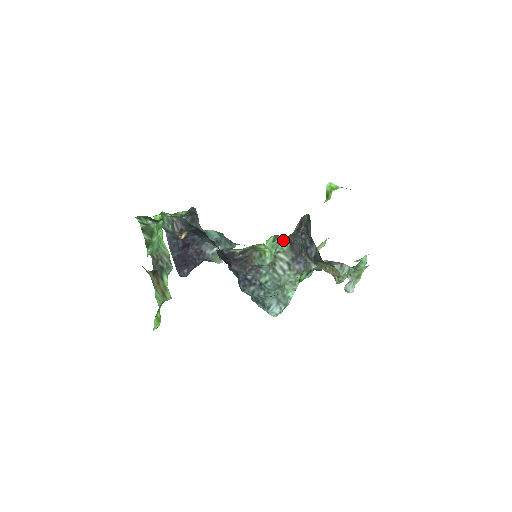
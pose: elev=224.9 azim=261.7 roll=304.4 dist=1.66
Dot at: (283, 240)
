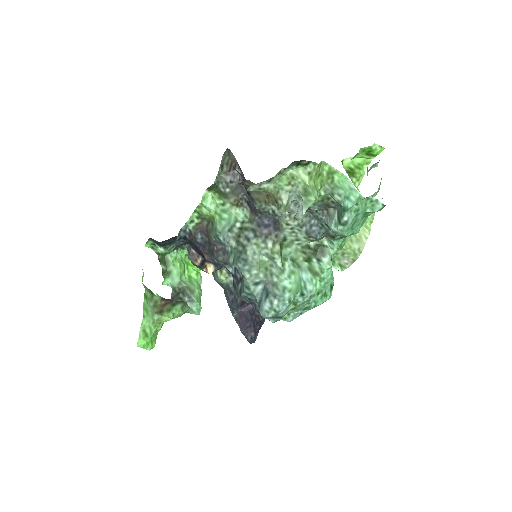
Dot at: (236, 202)
